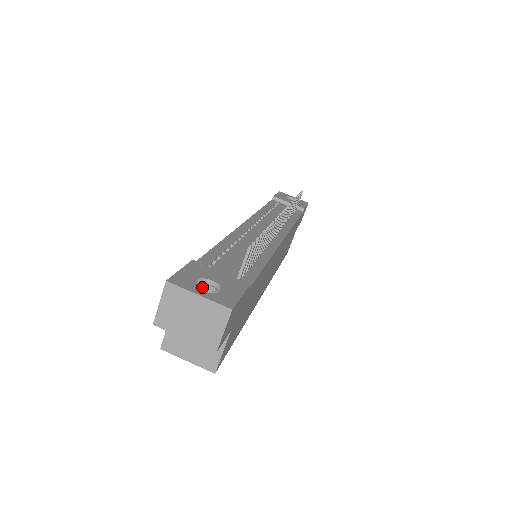
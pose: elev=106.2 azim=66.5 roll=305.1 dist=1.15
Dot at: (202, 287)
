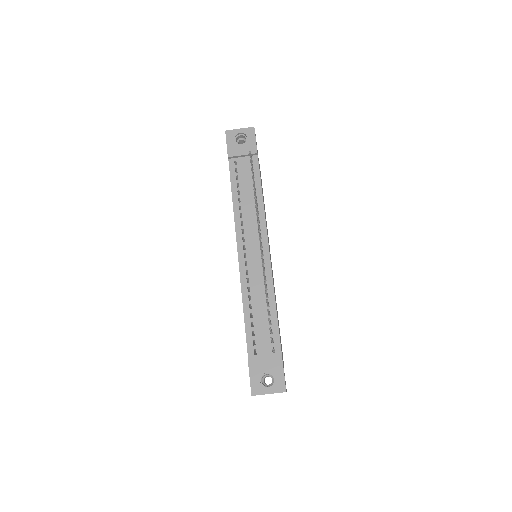
Dot at: (263, 376)
